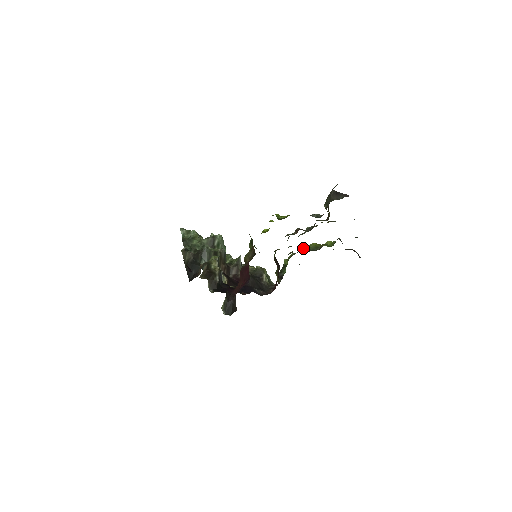
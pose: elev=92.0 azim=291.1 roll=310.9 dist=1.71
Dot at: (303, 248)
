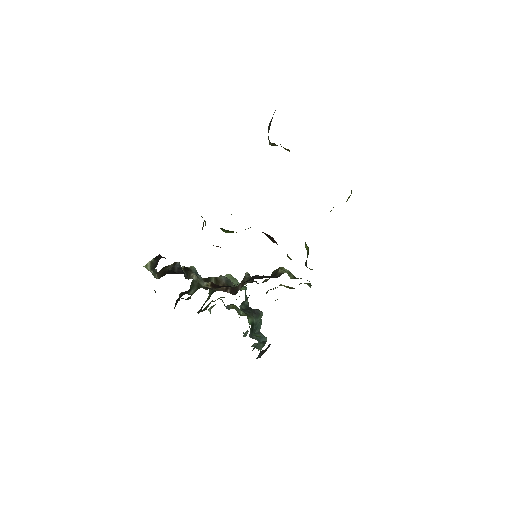
Dot at: occluded
